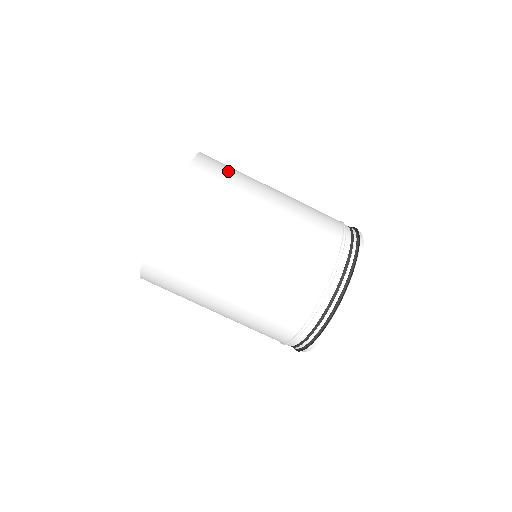
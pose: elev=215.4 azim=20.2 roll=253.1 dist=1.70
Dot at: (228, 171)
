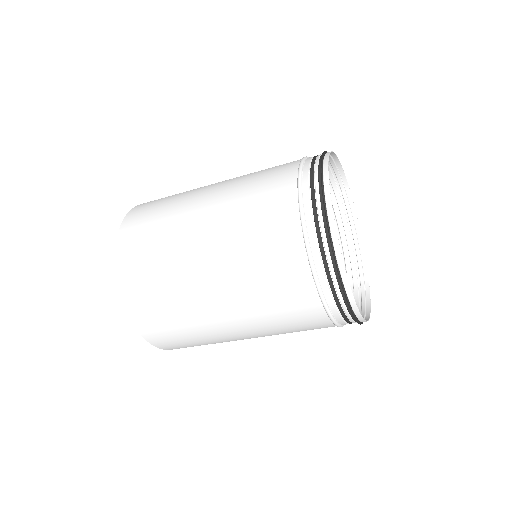
Dot at: occluded
